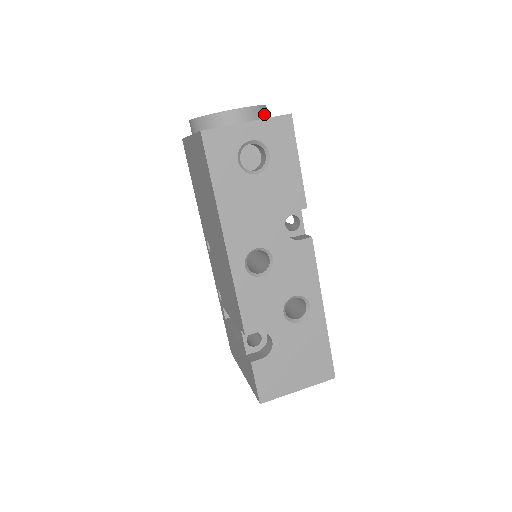
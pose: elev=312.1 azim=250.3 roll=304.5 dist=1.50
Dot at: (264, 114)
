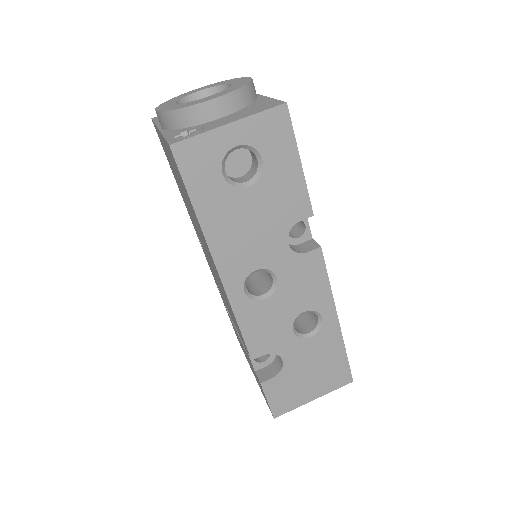
Dot at: (251, 95)
